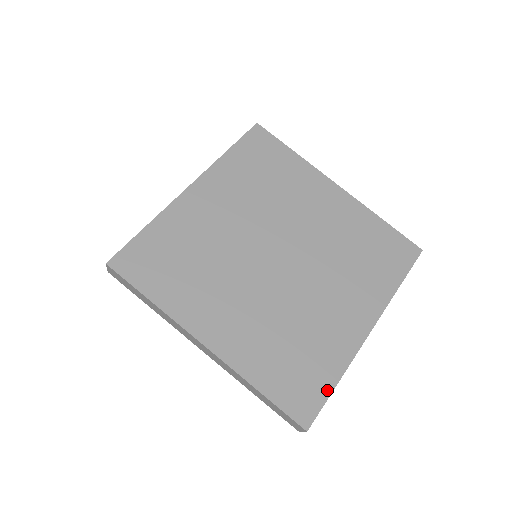
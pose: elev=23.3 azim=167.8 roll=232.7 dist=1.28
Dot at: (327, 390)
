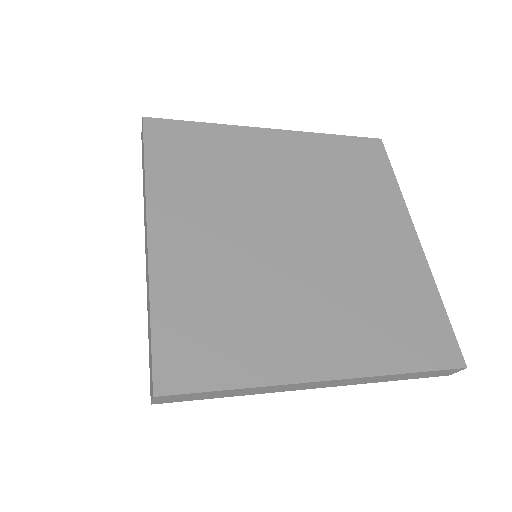
Dot at: (443, 318)
